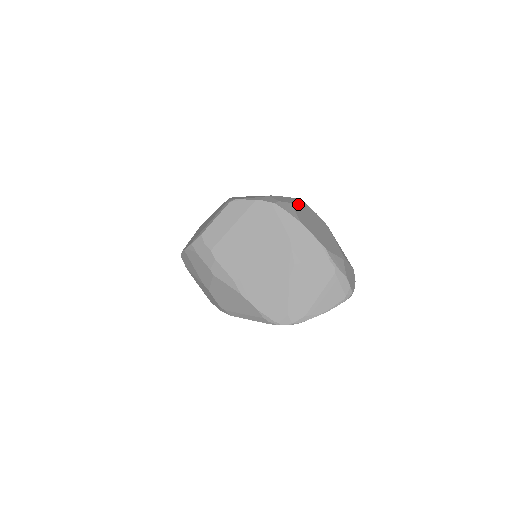
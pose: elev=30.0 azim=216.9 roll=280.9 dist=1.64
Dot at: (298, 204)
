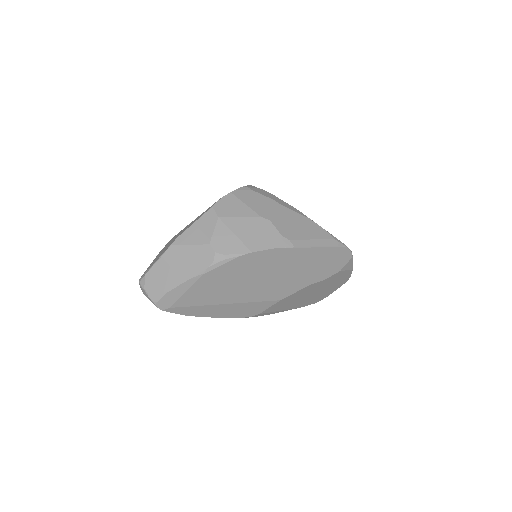
Dot at: occluded
